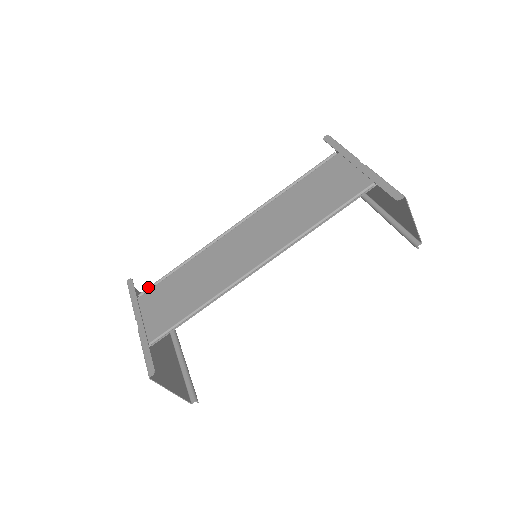
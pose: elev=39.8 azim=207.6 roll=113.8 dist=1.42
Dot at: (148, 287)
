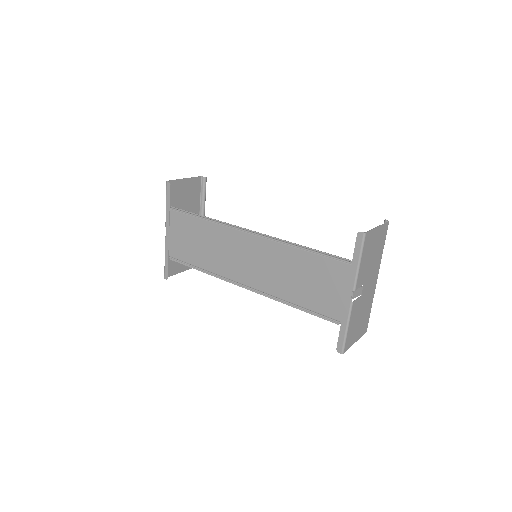
Dot at: (178, 209)
